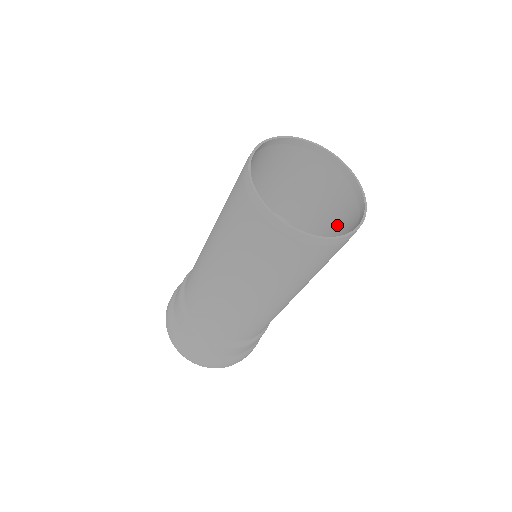
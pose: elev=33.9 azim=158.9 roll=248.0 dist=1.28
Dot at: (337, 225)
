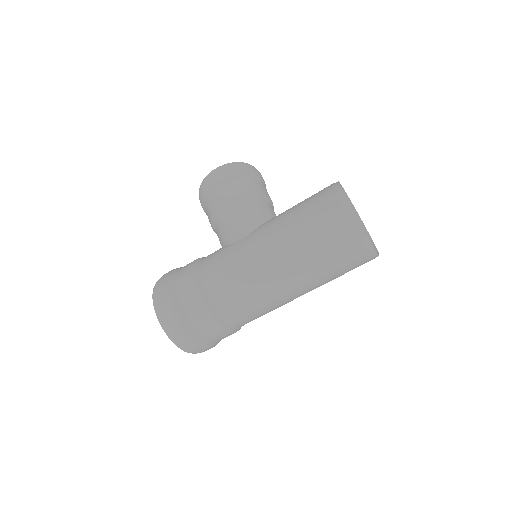
Dot at: occluded
